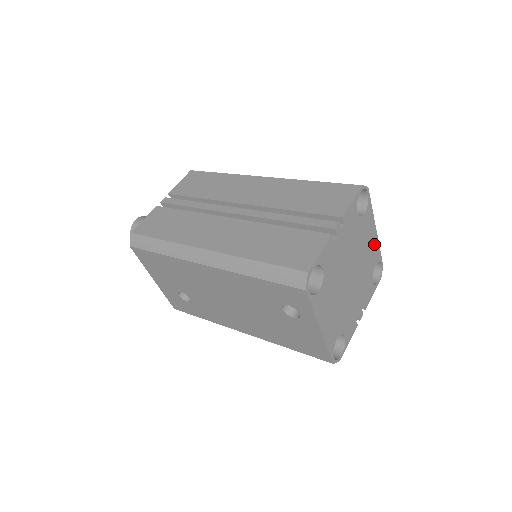
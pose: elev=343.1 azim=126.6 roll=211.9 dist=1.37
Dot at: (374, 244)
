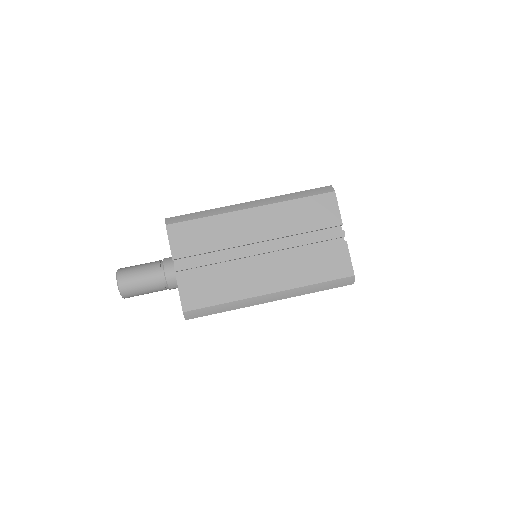
Dot at: occluded
